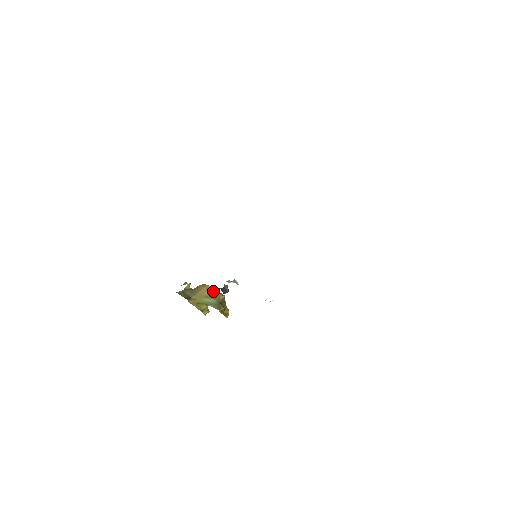
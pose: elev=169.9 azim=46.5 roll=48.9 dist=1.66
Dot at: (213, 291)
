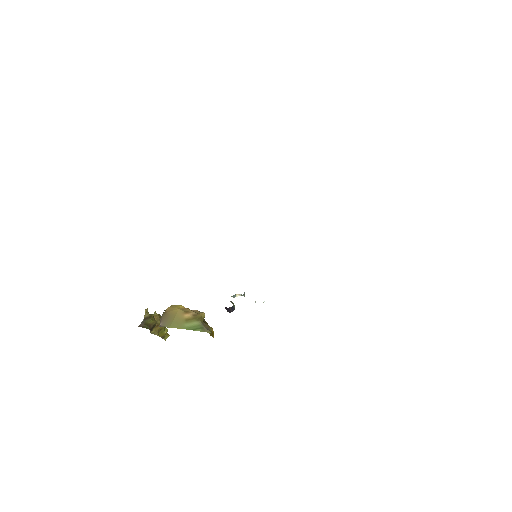
Dot at: (191, 311)
